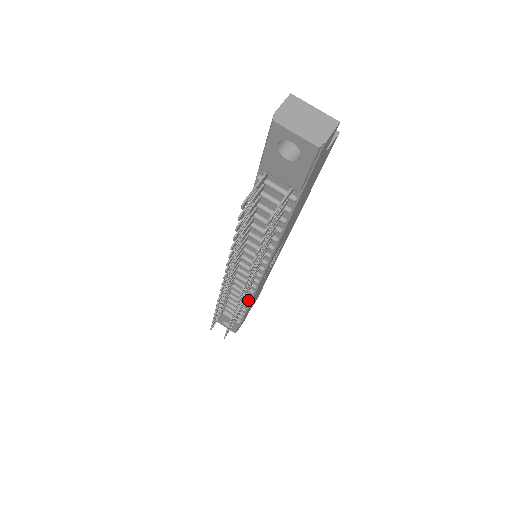
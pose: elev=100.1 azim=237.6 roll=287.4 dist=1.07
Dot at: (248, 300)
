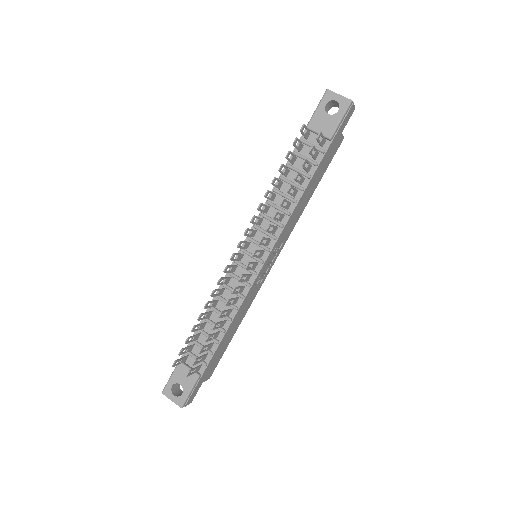
Dot at: (230, 318)
